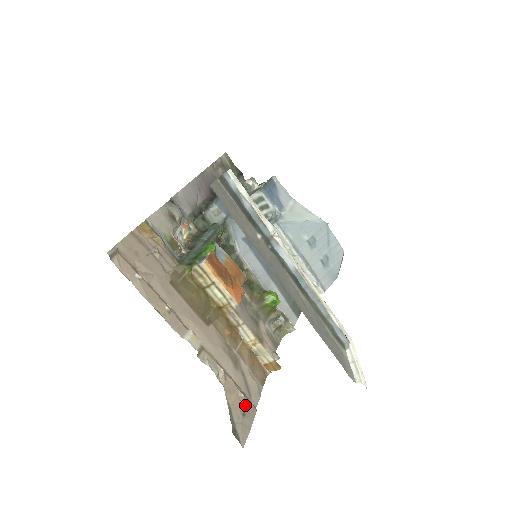
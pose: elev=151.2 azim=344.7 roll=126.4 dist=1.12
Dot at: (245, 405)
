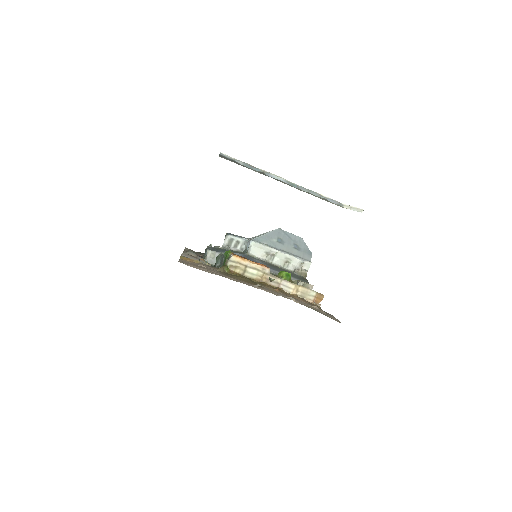
Dot at: occluded
